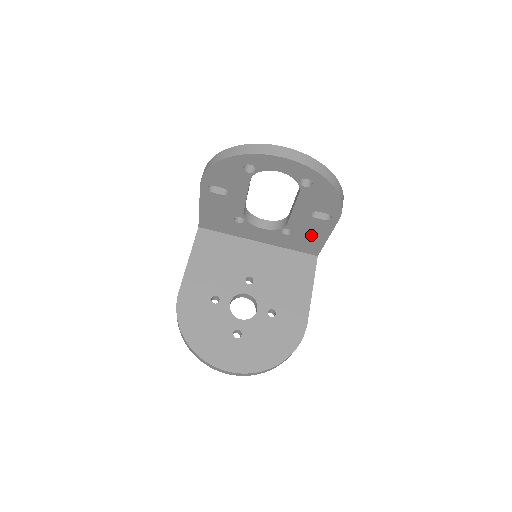
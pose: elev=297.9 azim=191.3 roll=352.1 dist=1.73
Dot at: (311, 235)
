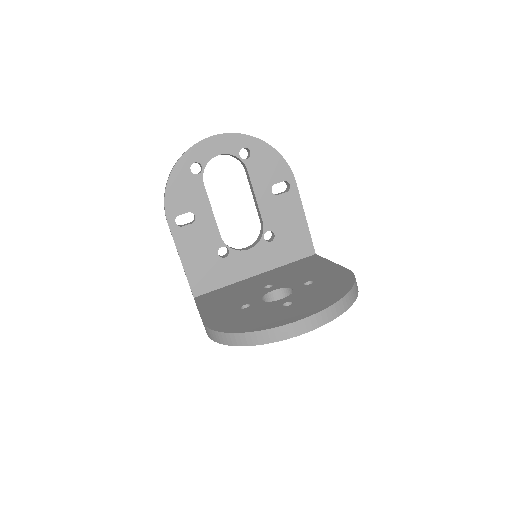
Dot at: (290, 224)
